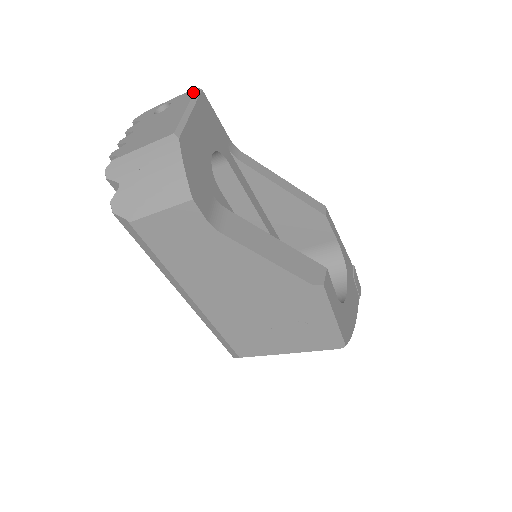
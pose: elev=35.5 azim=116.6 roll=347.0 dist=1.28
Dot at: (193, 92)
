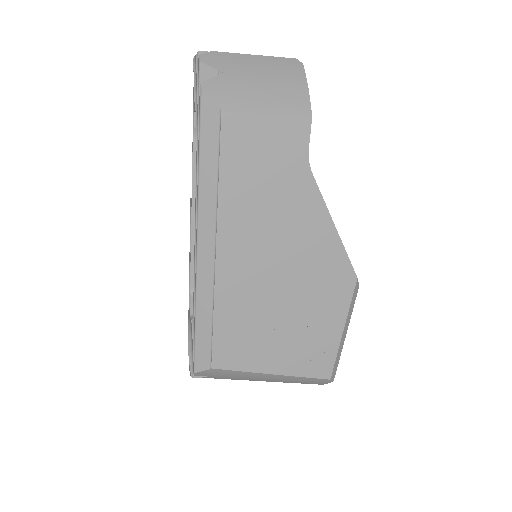
Dot at: occluded
